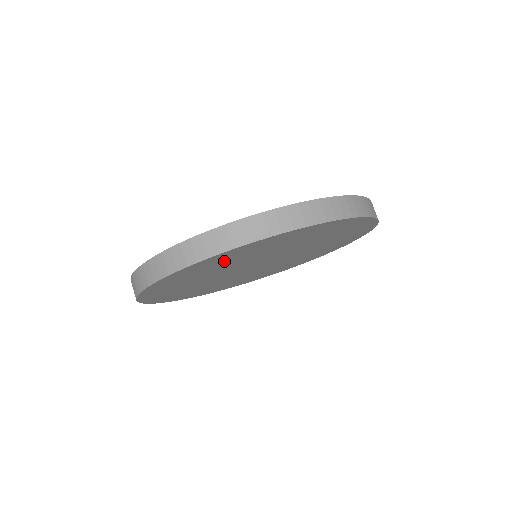
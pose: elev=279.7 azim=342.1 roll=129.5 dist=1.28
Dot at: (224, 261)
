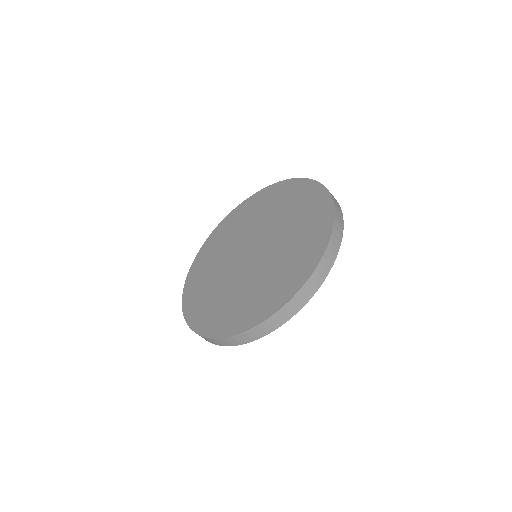
Dot at: occluded
